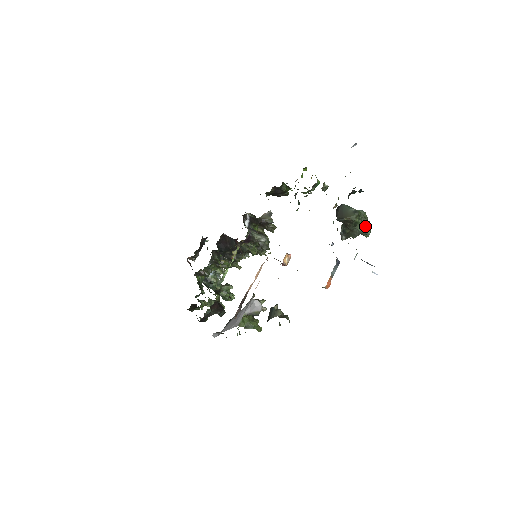
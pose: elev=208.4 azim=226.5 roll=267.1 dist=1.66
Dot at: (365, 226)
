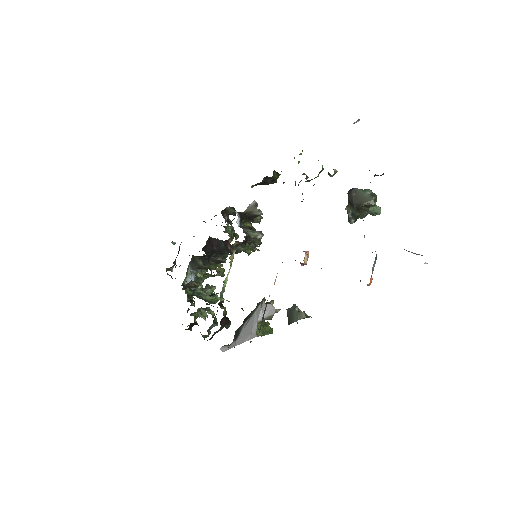
Dot at: (375, 206)
